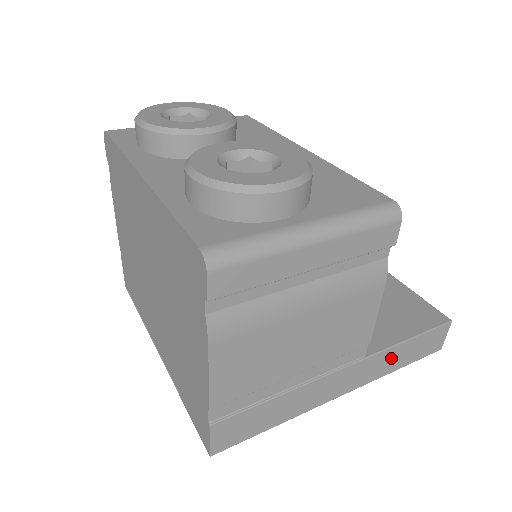
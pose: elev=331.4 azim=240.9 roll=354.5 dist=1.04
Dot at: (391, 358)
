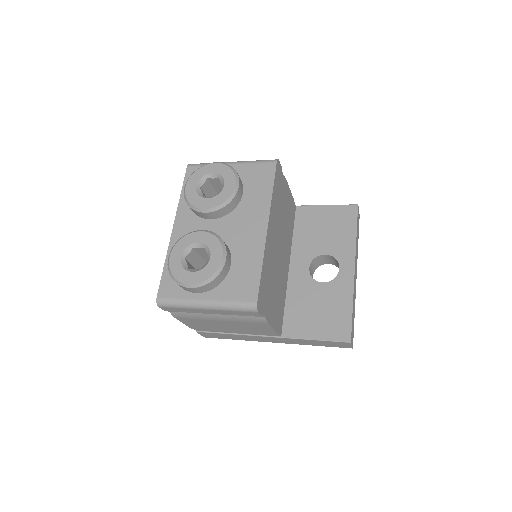
Dot at: (304, 342)
